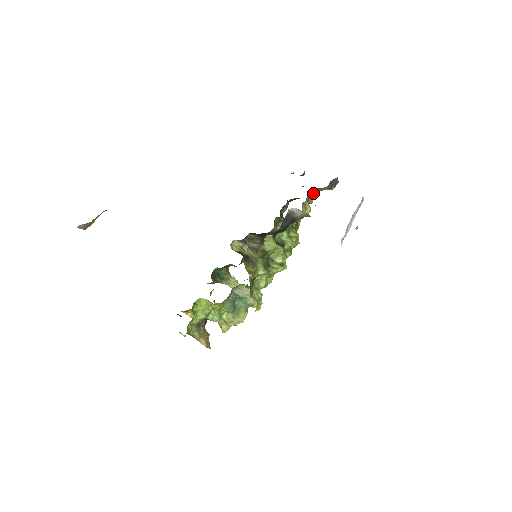
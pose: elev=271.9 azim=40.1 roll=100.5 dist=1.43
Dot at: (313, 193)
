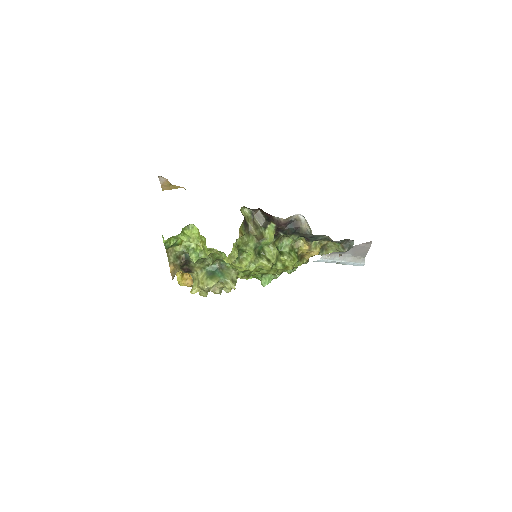
Dot at: (330, 250)
